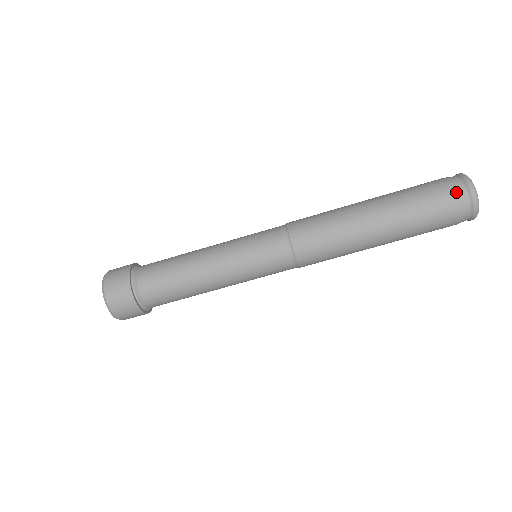
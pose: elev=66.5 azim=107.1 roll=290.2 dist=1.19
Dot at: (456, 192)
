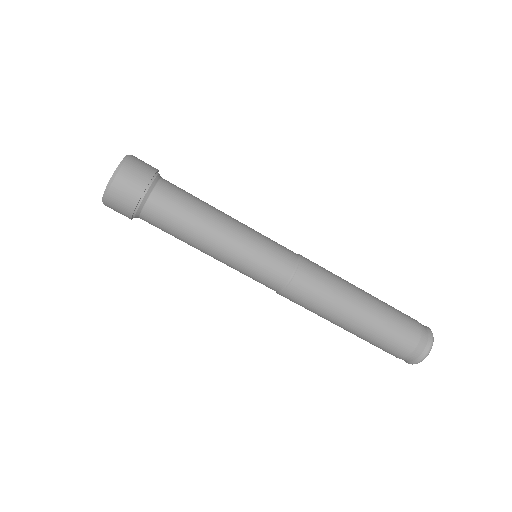
Dot at: (421, 325)
